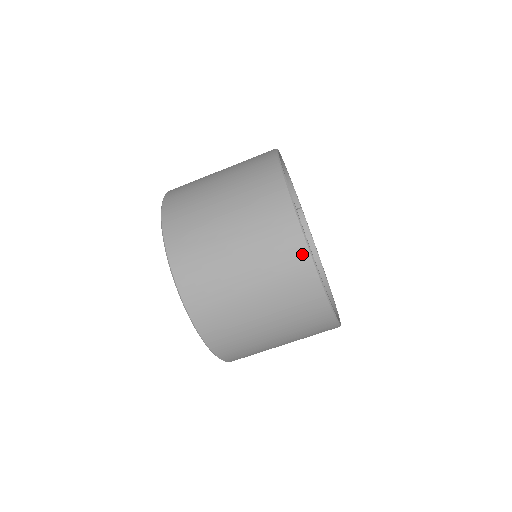
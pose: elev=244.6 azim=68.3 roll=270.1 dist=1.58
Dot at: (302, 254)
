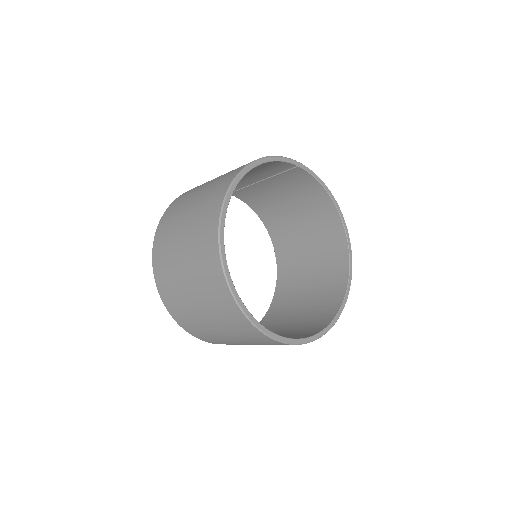
Dot at: (264, 337)
